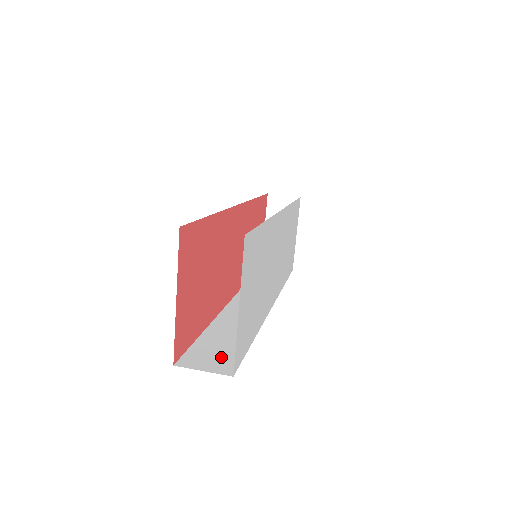
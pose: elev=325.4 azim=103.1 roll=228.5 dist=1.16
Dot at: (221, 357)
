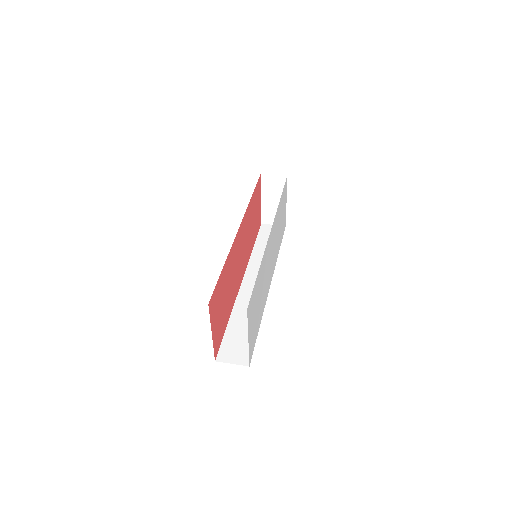
Dot at: (241, 349)
